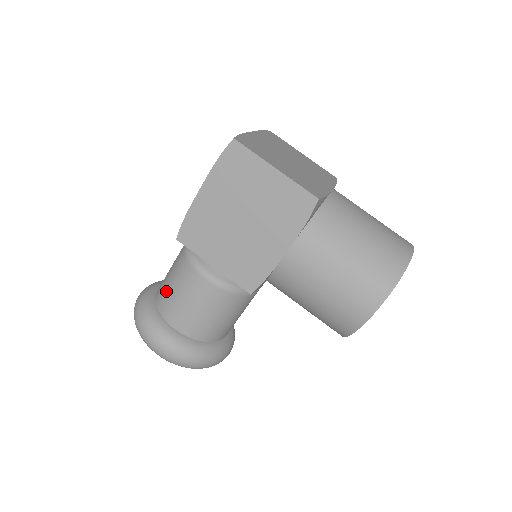
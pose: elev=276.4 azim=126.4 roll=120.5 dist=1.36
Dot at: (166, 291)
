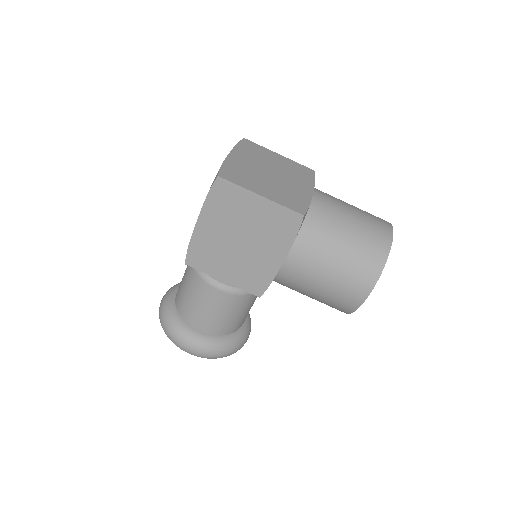
Dot at: (184, 301)
